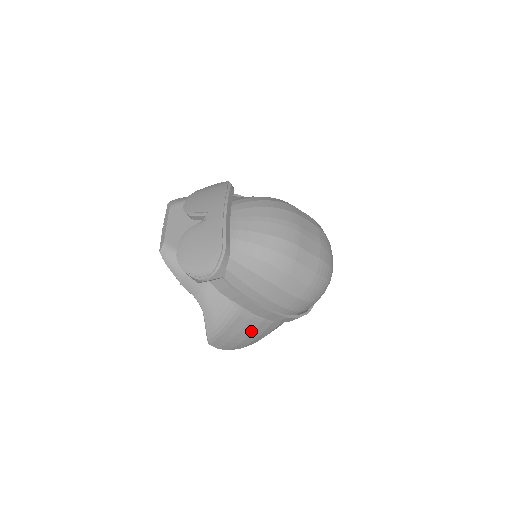
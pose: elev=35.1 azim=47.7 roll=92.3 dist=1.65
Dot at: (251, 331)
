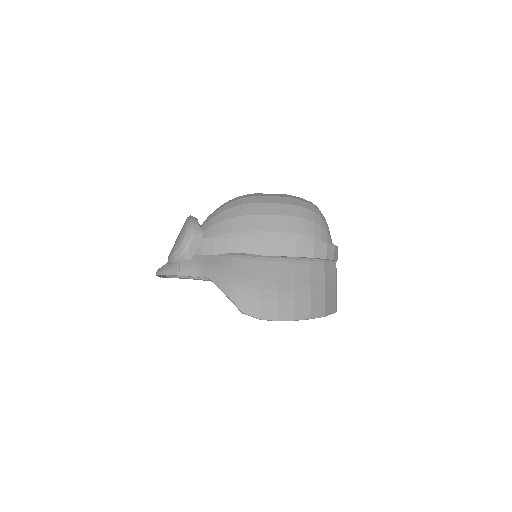
Dot at: (275, 276)
